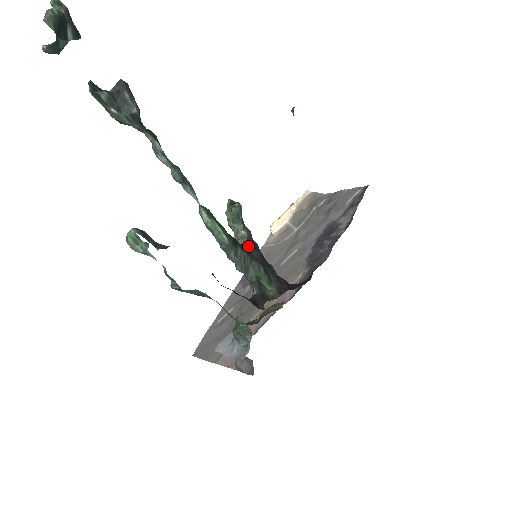
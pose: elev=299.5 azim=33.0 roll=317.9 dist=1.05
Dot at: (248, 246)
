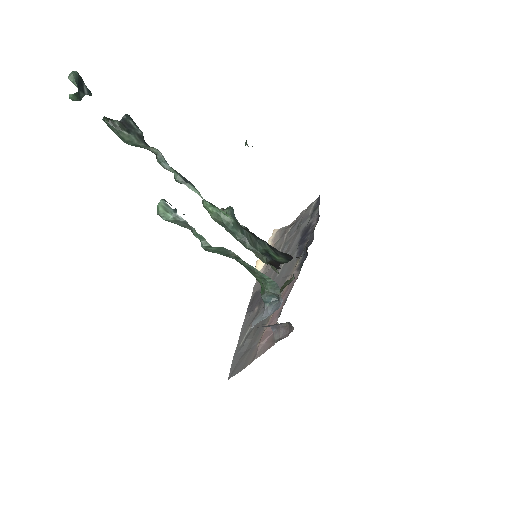
Dot at: occluded
